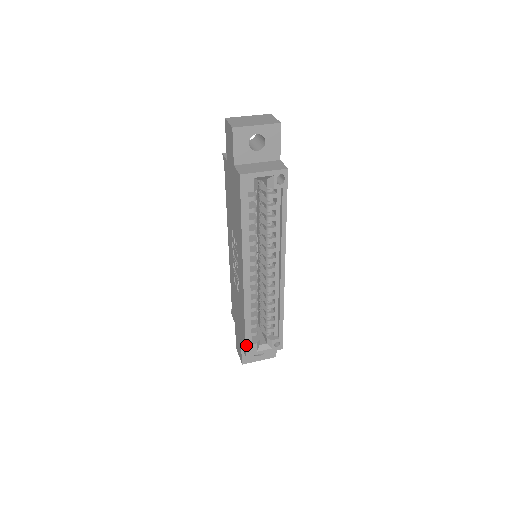
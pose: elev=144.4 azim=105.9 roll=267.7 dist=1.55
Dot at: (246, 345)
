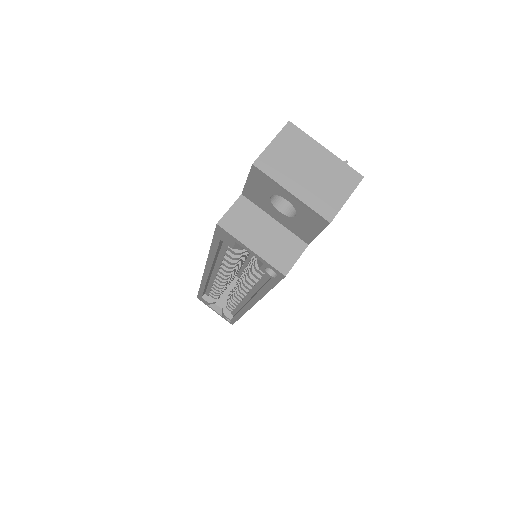
Dot at: (199, 295)
